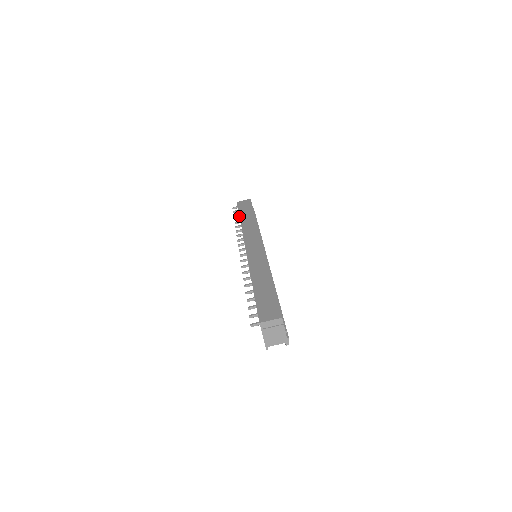
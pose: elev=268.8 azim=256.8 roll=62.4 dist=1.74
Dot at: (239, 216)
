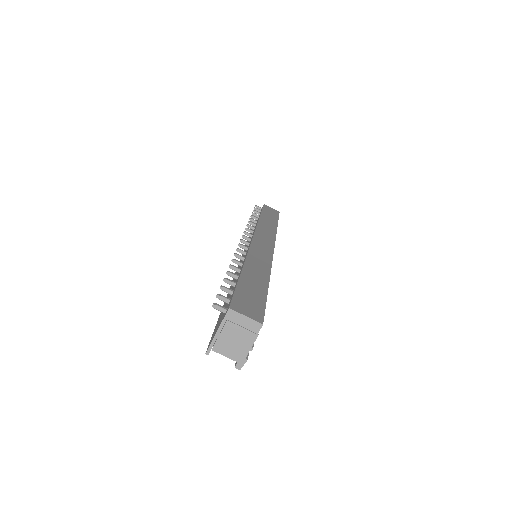
Dot at: (261, 213)
